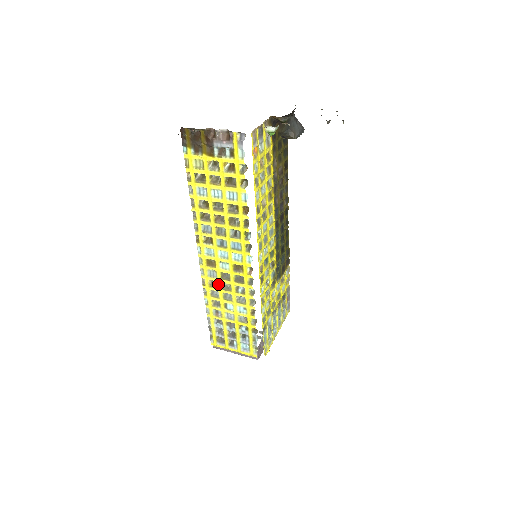
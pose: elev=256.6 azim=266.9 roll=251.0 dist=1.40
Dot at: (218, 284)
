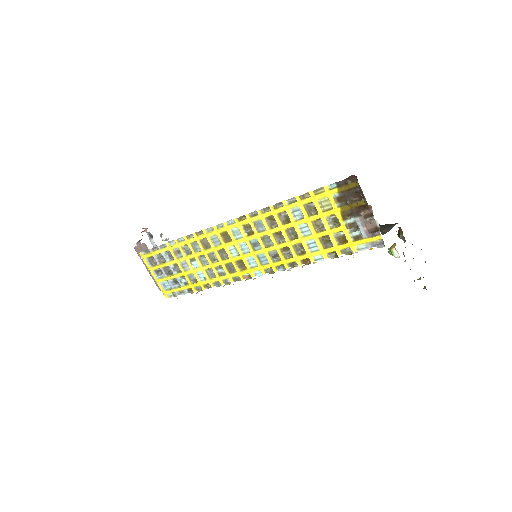
Dot at: (209, 248)
